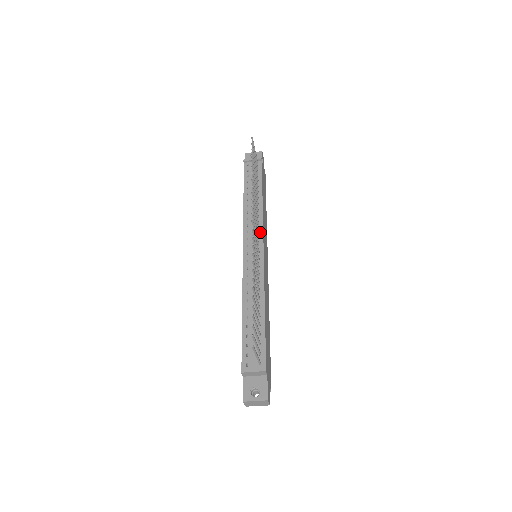
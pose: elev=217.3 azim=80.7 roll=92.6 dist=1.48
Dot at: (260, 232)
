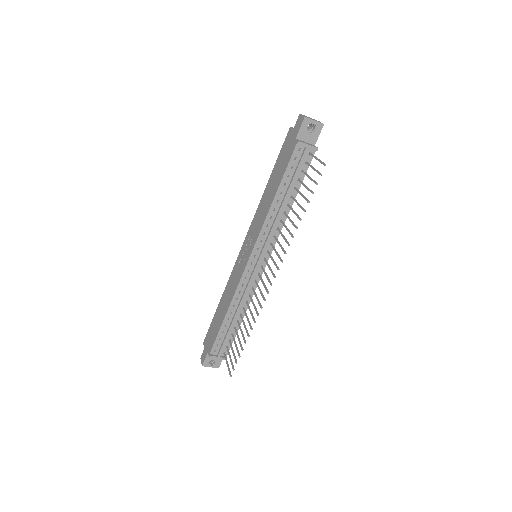
Dot at: occluded
